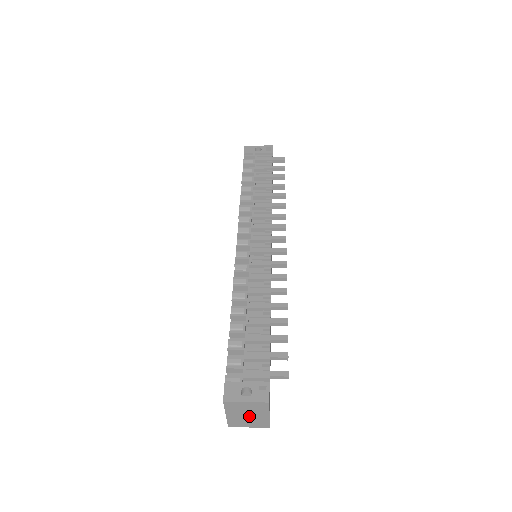
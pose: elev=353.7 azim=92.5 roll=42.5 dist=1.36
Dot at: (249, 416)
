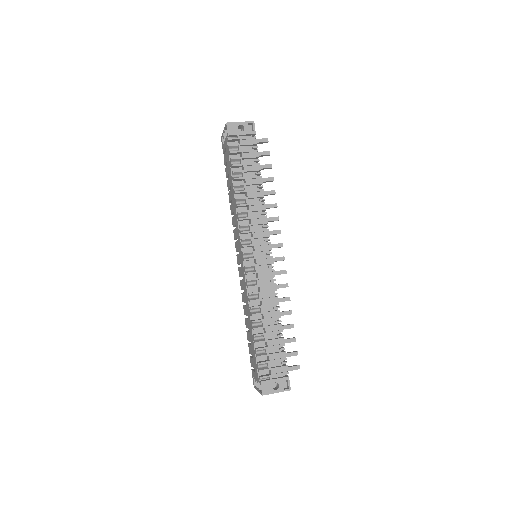
Dot at: occluded
